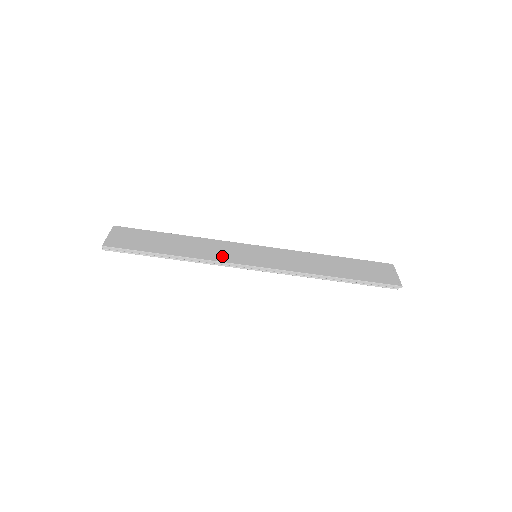
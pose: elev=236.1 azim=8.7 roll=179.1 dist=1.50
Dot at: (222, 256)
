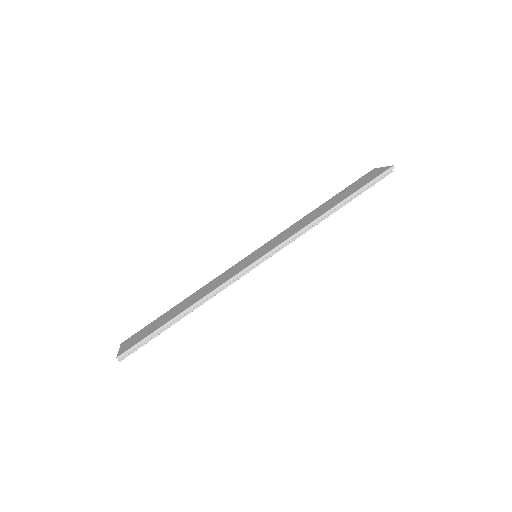
Dot at: (226, 278)
